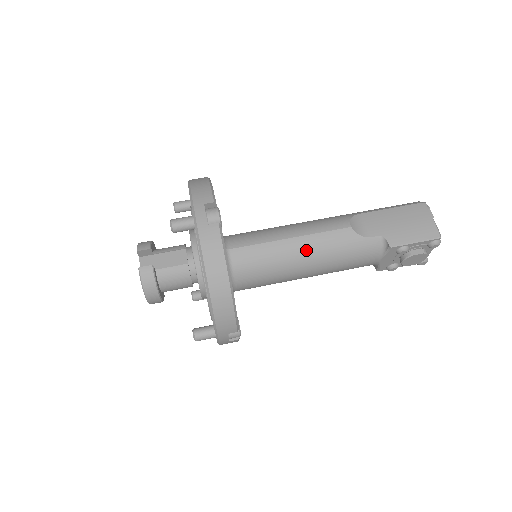
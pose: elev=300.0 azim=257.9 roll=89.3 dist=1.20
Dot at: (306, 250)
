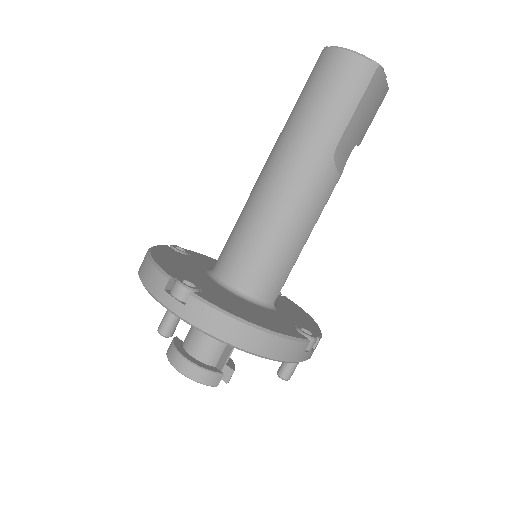
Dot at: occluded
